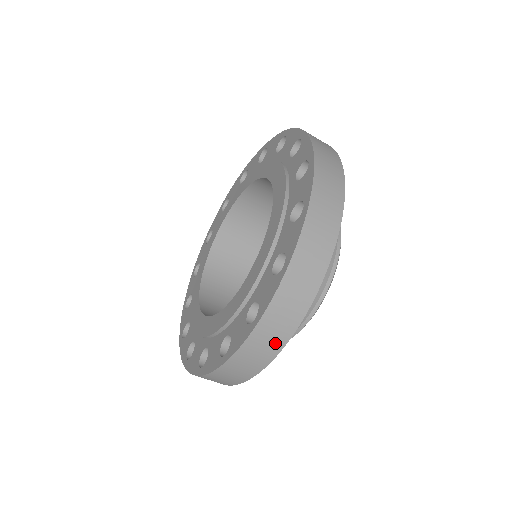
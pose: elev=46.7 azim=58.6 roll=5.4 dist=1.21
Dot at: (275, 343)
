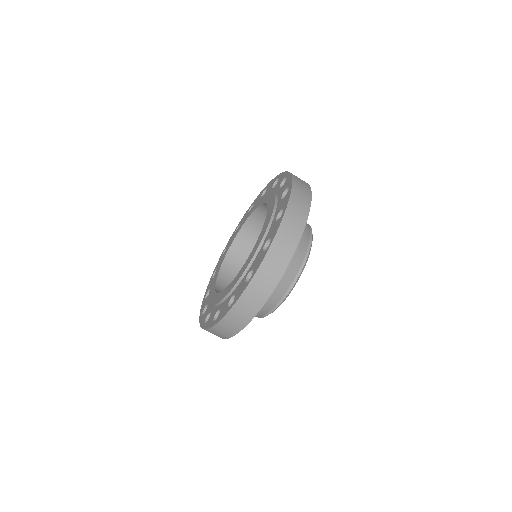
Dot at: (299, 223)
